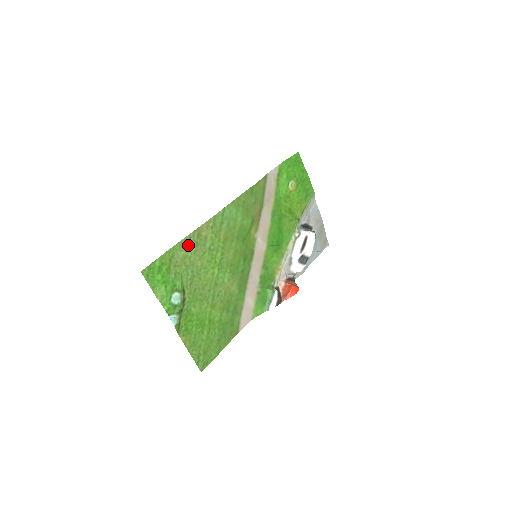
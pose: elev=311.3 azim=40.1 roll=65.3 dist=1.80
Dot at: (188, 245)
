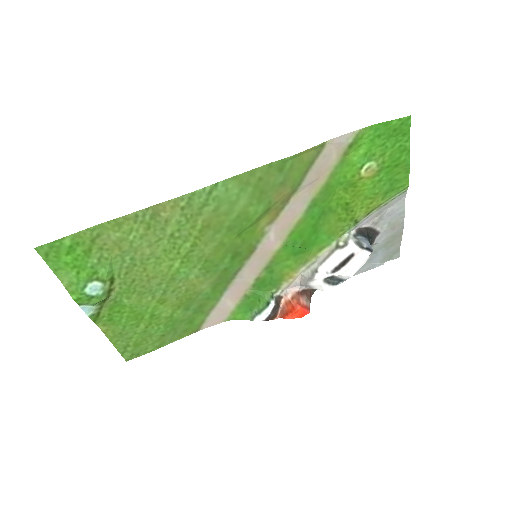
Dot at: (131, 225)
